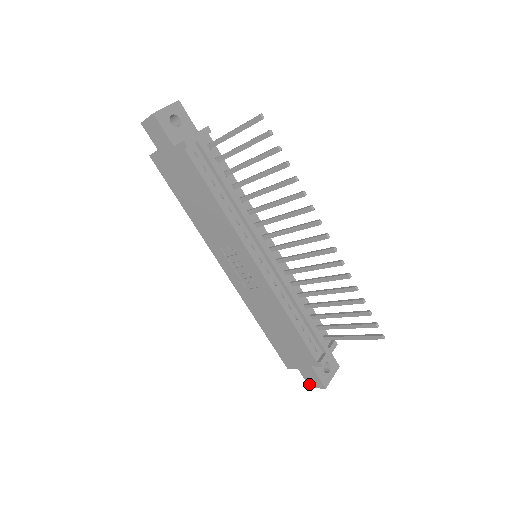
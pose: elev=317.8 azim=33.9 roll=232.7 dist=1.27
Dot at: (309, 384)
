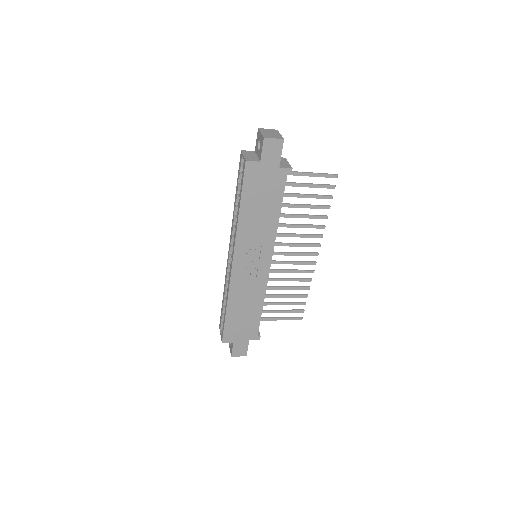
Dot at: (233, 354)
